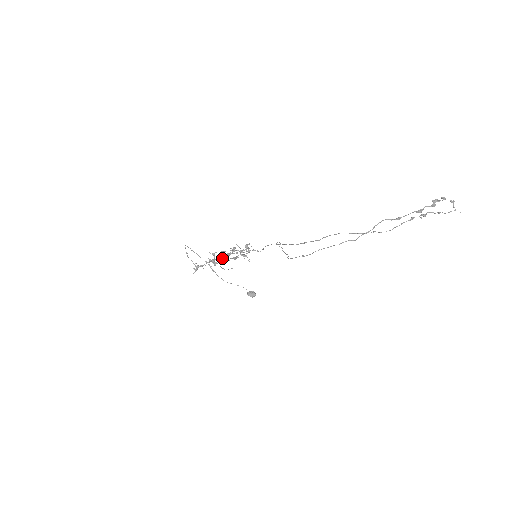
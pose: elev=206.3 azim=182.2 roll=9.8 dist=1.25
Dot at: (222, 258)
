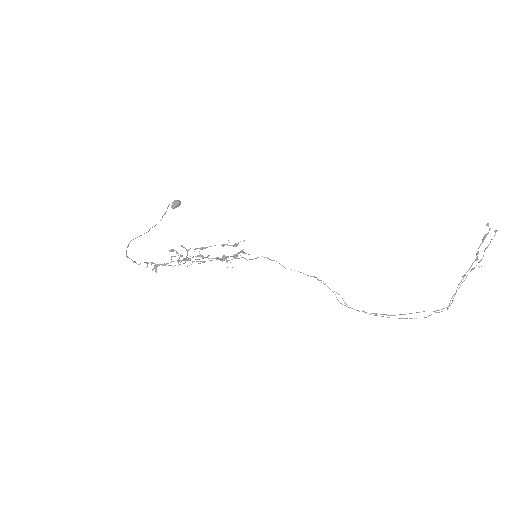
Dot at: (204, 262)
